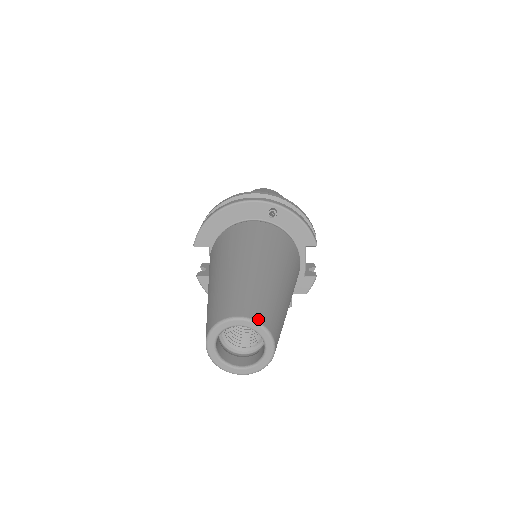
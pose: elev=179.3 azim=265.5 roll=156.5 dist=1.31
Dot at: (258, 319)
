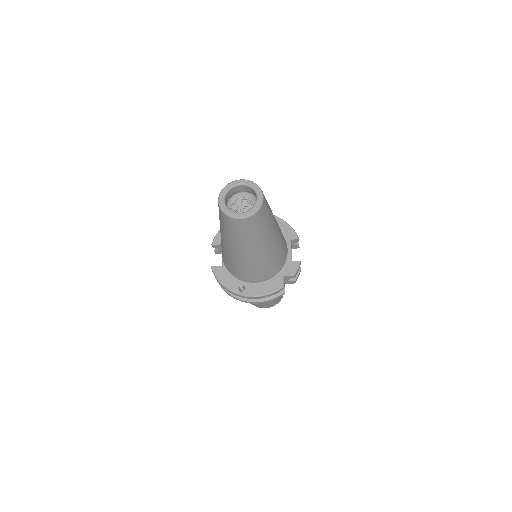
Dot at: (253, 182)
